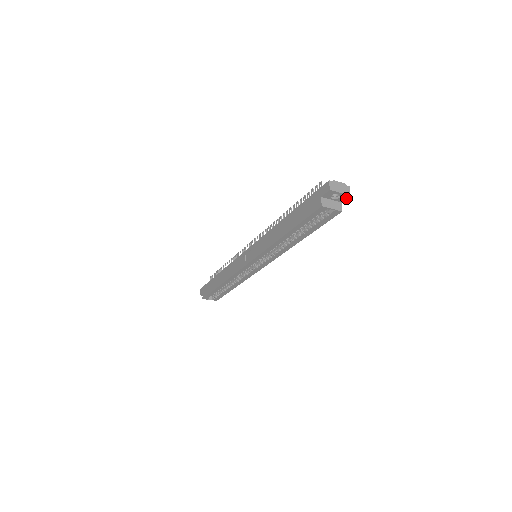
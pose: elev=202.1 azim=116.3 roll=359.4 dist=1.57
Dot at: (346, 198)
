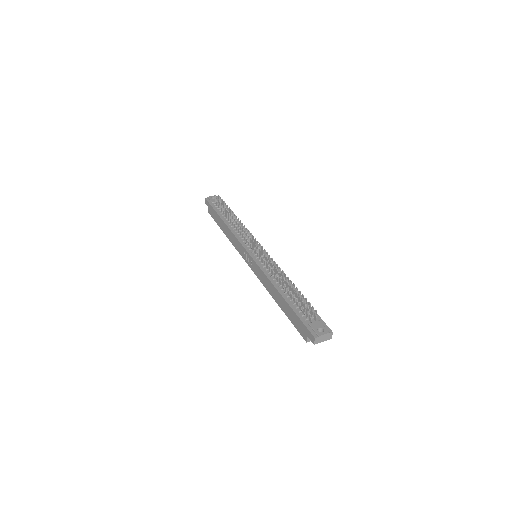
Dot at: occluded
